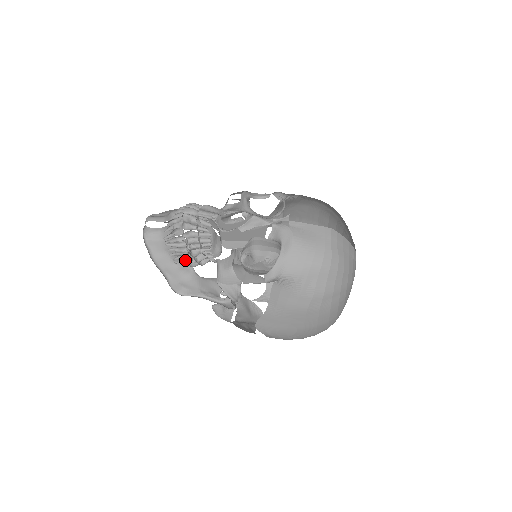
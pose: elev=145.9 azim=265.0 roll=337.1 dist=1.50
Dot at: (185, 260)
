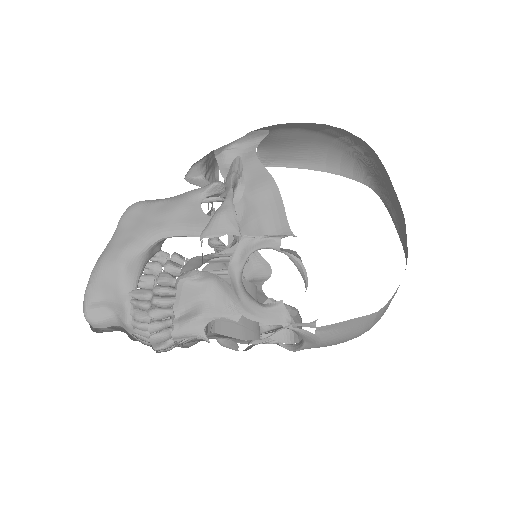
Dot at: occluded
